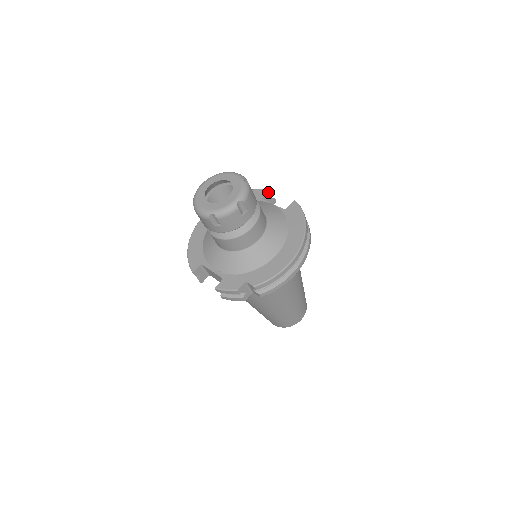
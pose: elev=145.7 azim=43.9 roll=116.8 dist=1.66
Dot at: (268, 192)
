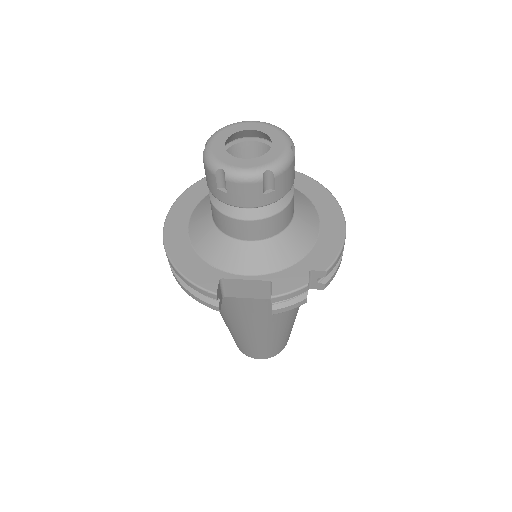
Dot at: occluded
